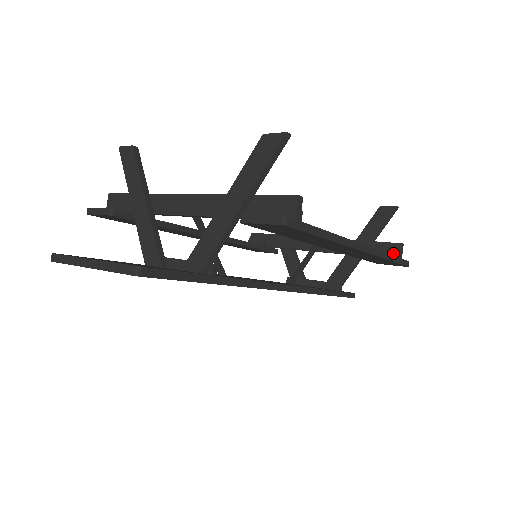
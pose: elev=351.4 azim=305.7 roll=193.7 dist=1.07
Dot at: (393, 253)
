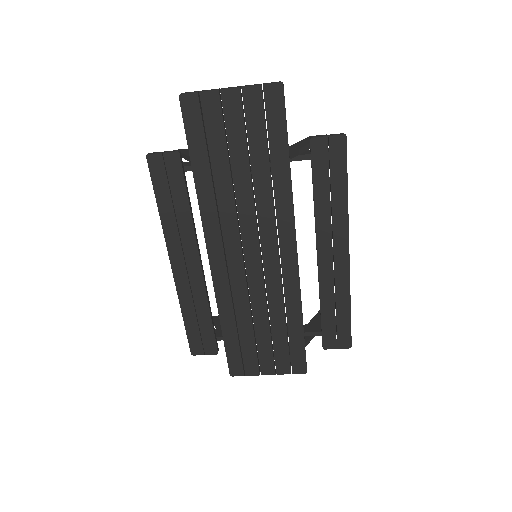
Dot at: occluded
